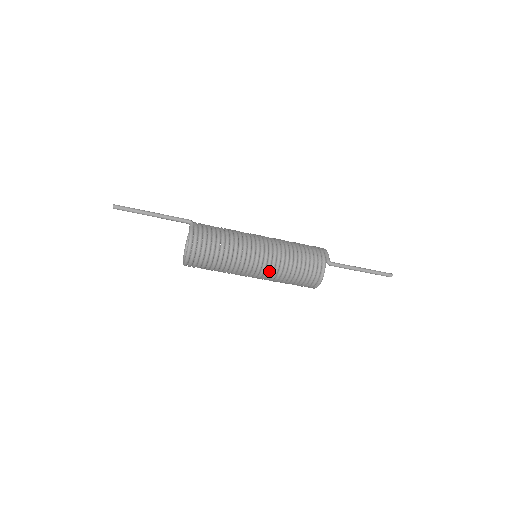
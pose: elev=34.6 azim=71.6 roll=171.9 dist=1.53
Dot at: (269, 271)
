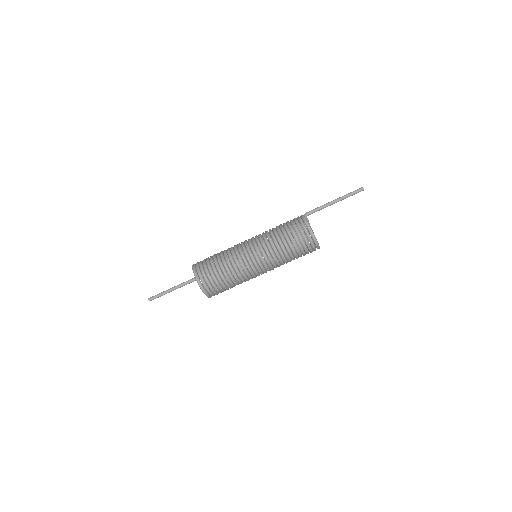
Dot at: (258, 238)
